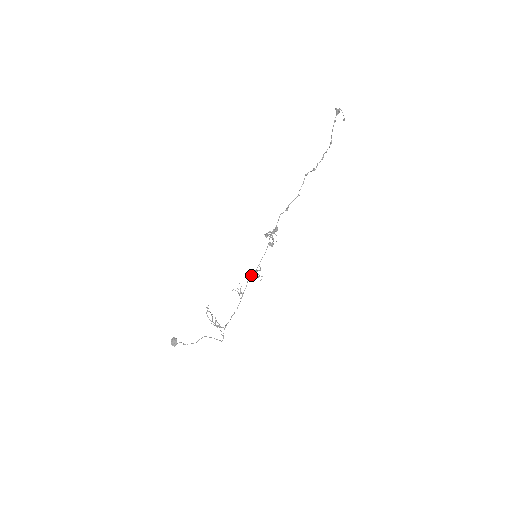
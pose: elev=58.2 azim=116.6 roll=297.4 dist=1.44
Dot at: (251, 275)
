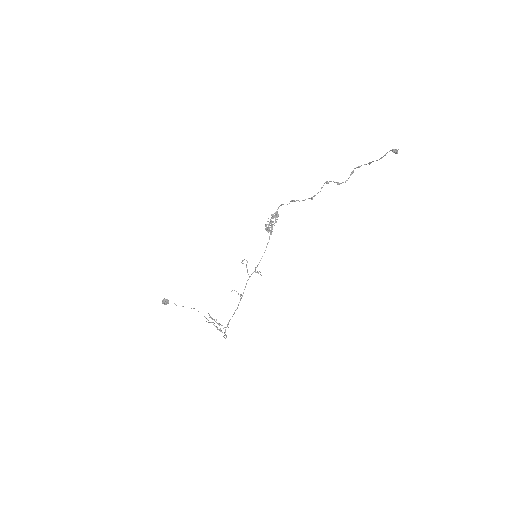
Dot at: (250, 276)
